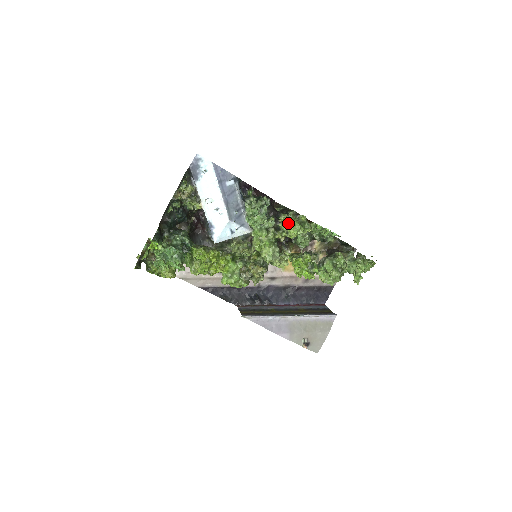
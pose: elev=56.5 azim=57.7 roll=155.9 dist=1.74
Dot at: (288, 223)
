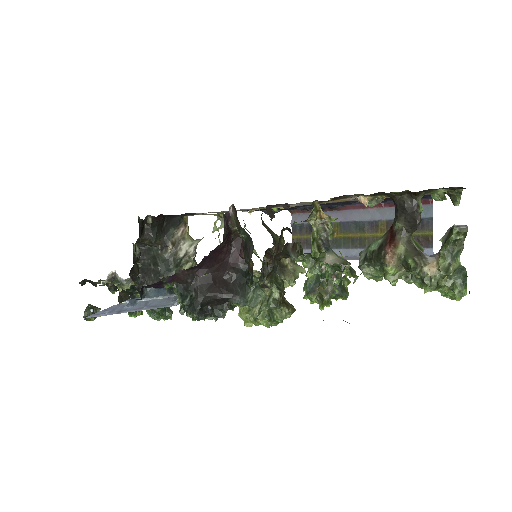
Dot at: (247, 323)
